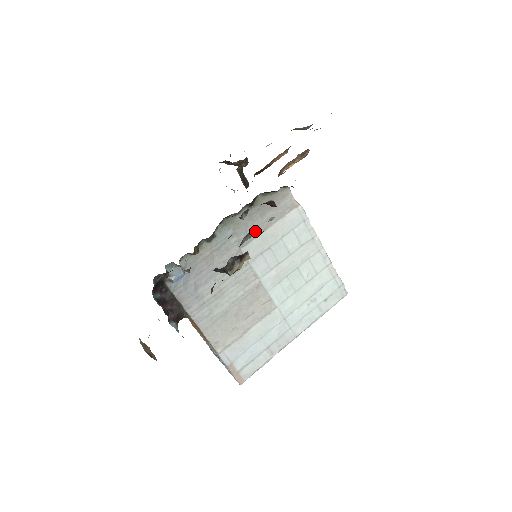
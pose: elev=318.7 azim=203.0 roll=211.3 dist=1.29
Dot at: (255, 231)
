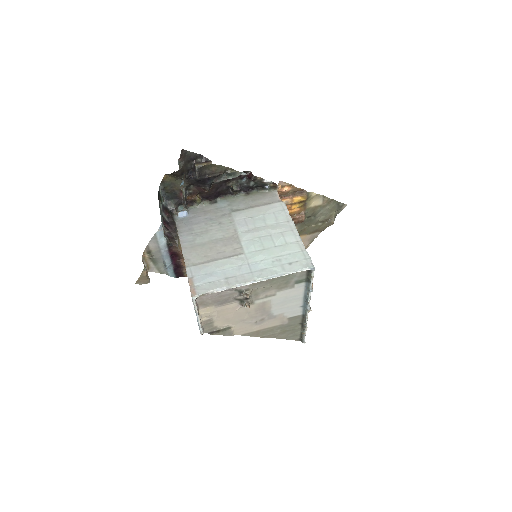
Dot at: (245, 207)
